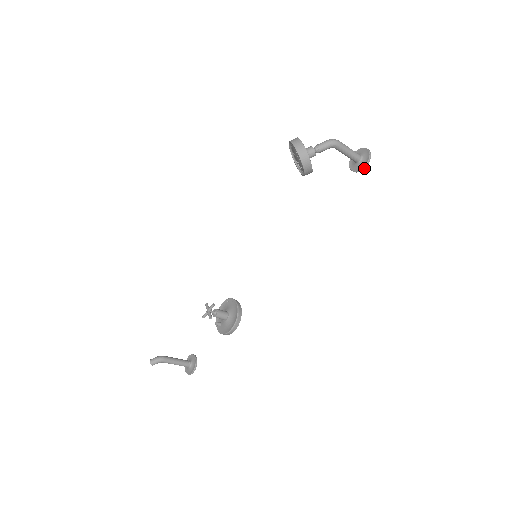
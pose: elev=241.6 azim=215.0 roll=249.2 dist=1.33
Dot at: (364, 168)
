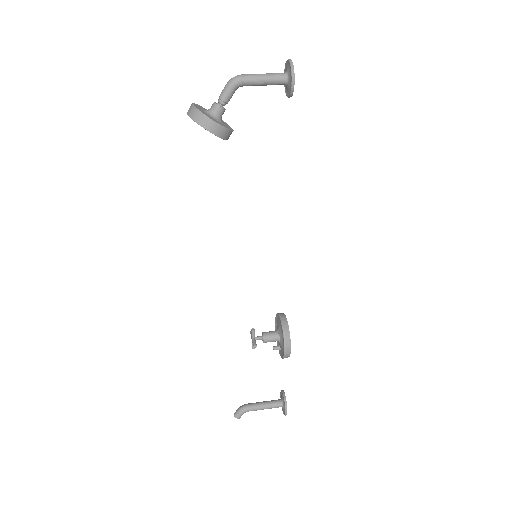
Dot at: (293, 84)
